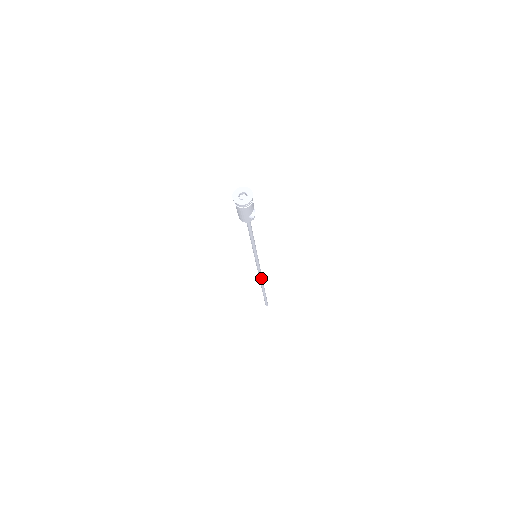
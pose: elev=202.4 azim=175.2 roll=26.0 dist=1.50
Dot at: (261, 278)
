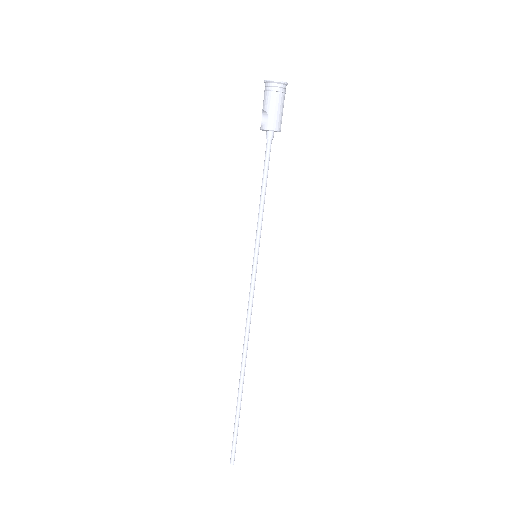
Dot at: (248, 337)
